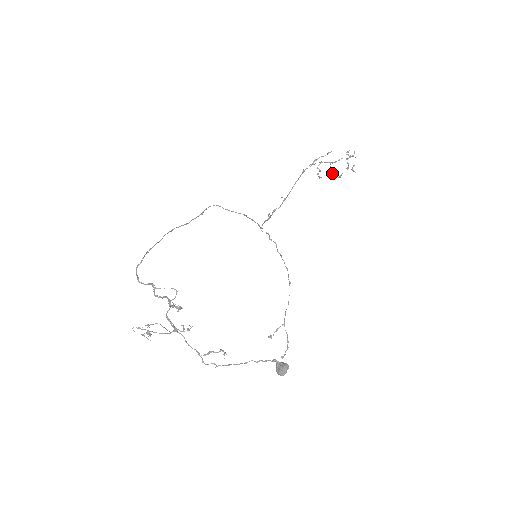
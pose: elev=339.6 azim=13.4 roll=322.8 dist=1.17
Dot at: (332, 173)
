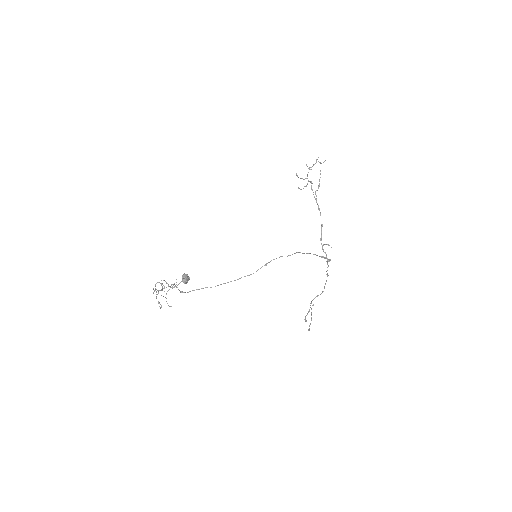
Dot at: occluded
